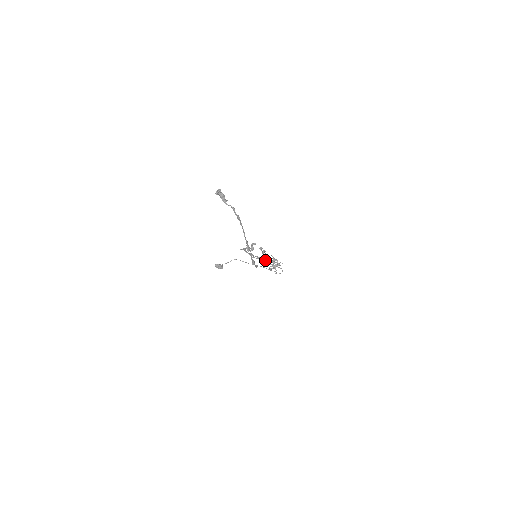
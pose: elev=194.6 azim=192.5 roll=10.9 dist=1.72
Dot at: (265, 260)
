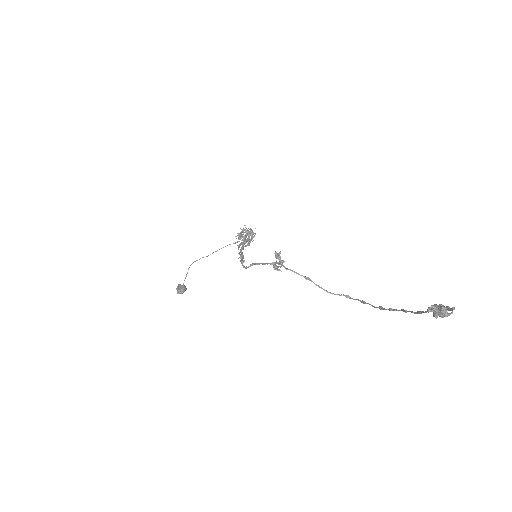
Dot at: (244, 243)
